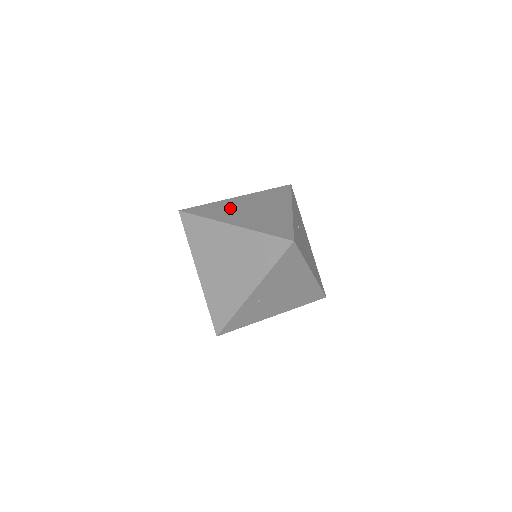
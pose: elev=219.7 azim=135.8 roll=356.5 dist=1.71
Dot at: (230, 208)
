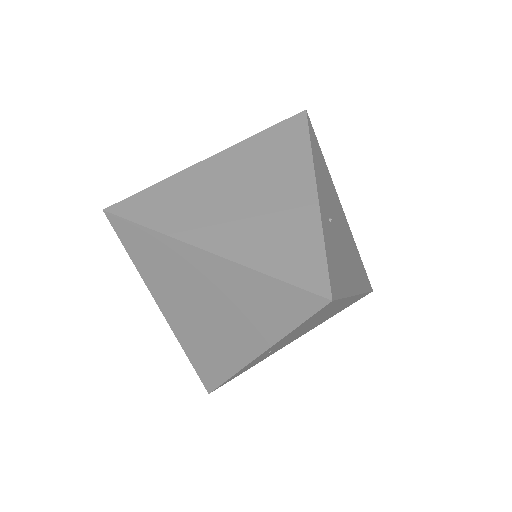
Dot at: (198, 195)
